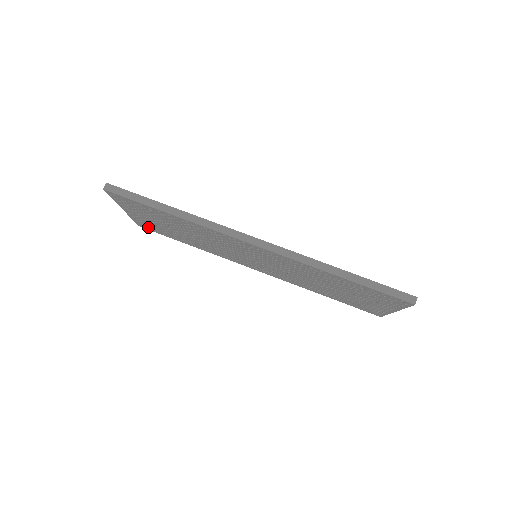
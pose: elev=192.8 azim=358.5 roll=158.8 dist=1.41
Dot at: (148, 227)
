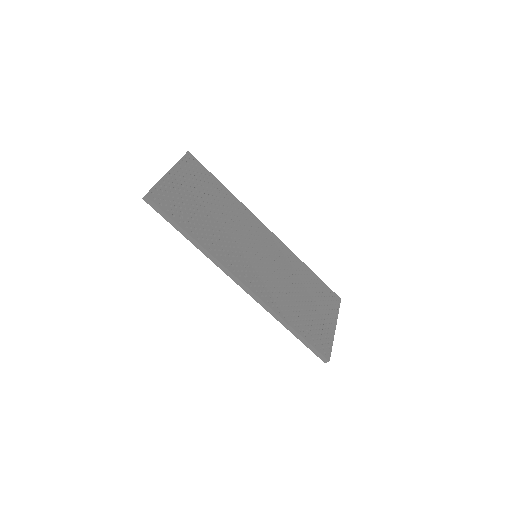
Dot at: occluded
